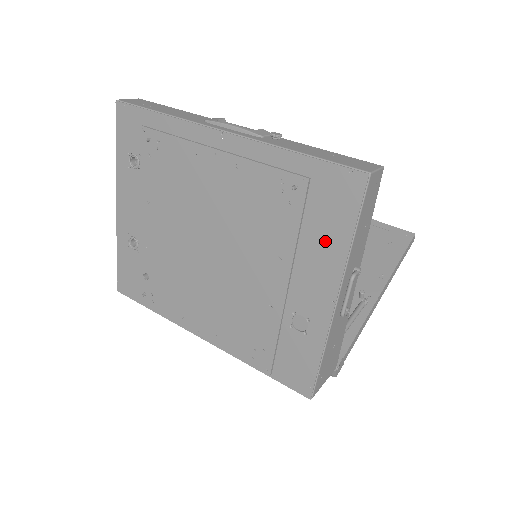
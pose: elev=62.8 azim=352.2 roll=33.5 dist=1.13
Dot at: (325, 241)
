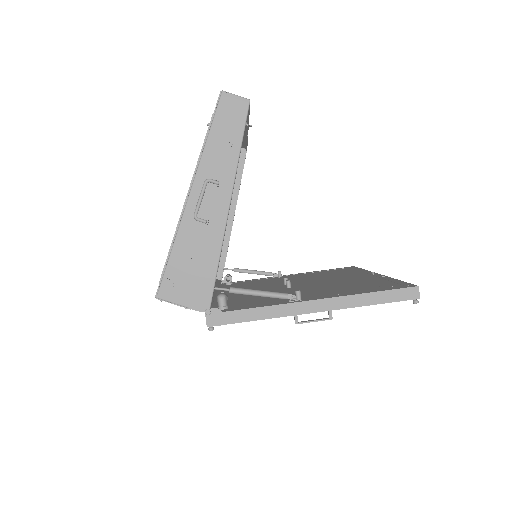
Dot at: occluded
